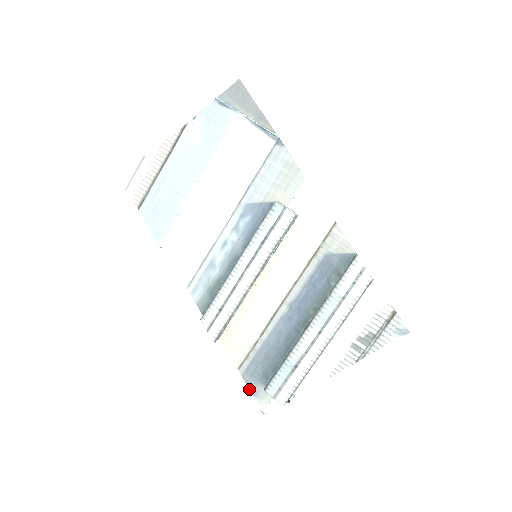
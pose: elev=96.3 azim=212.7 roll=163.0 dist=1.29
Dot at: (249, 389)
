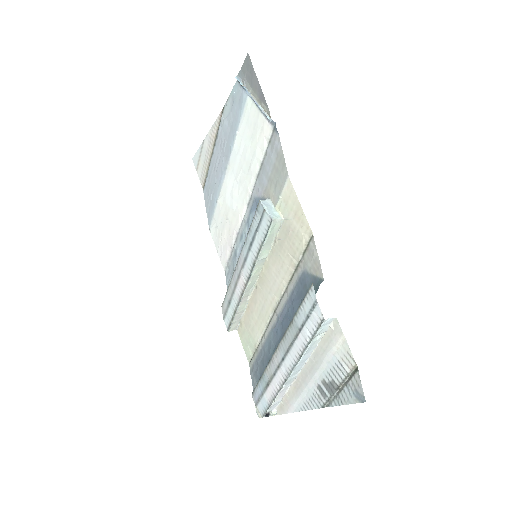
Dot at: occluded
